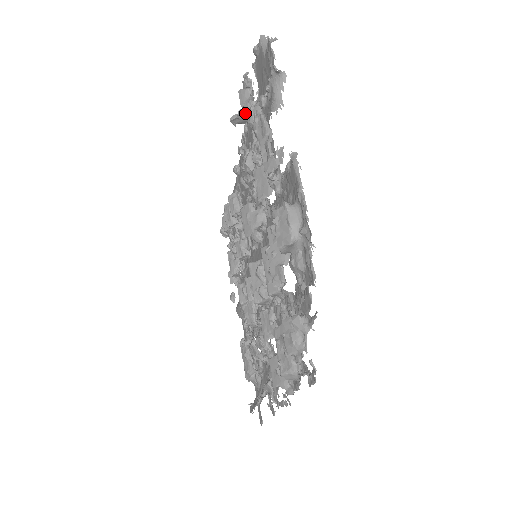
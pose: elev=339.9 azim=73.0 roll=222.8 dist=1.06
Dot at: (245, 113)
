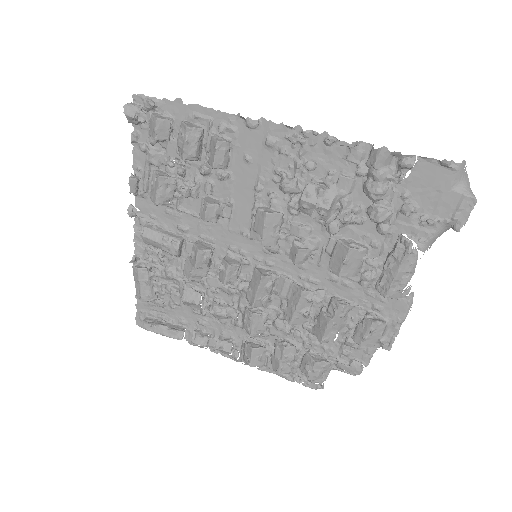
Dot at: (356, 148)
